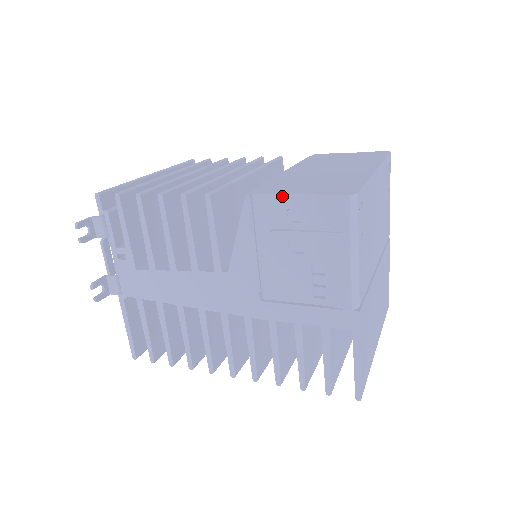
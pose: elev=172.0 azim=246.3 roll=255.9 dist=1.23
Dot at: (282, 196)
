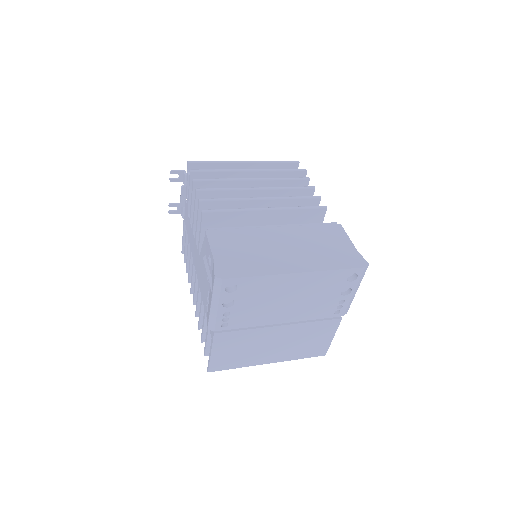
Dot at: (209, 246)
